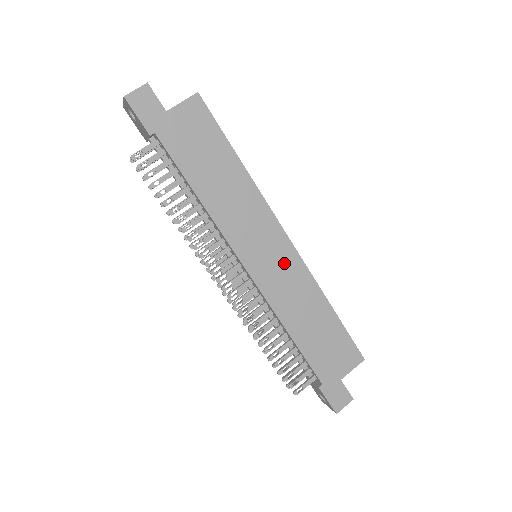
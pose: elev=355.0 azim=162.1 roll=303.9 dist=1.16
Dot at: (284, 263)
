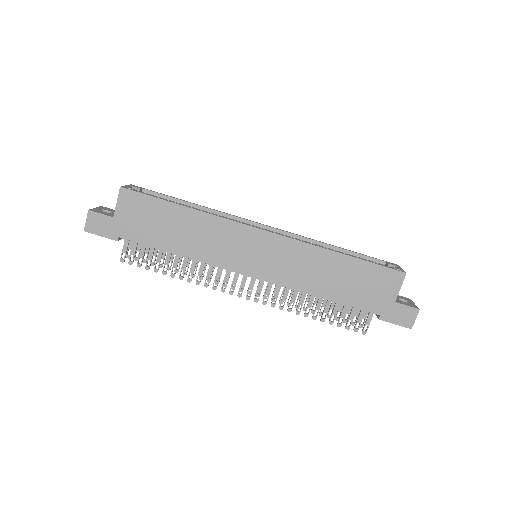
Dot at: (275, 251)
